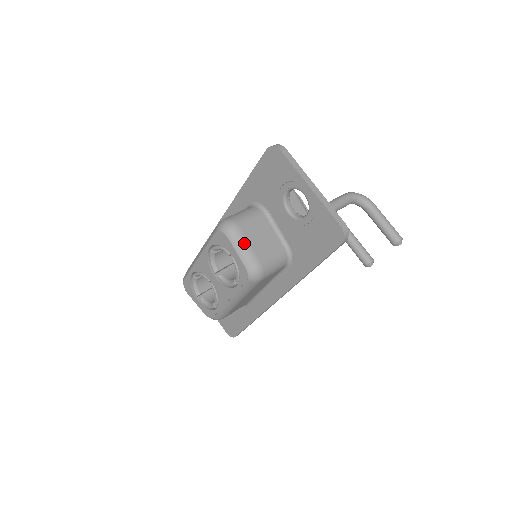
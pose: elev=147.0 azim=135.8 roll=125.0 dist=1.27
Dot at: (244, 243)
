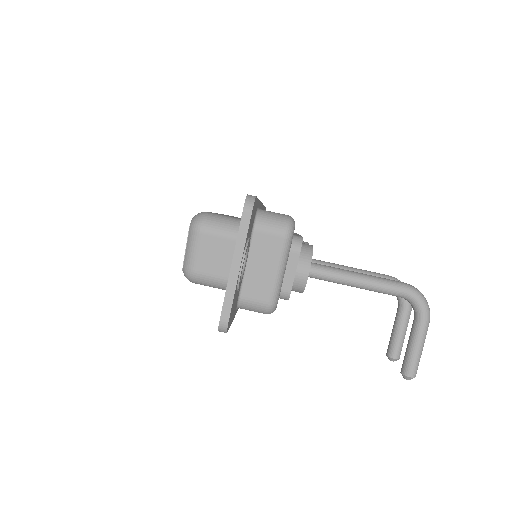
Dot at: (194, 247)
